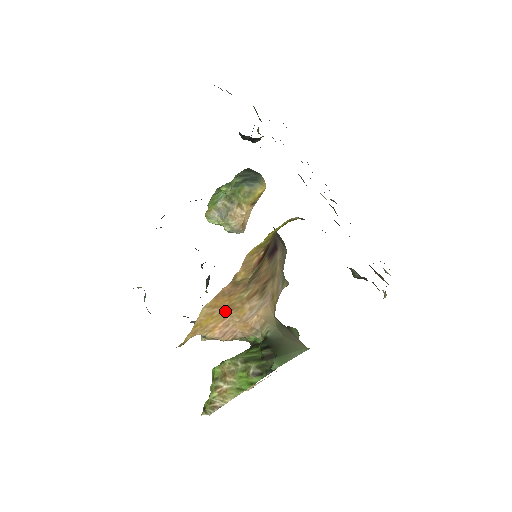
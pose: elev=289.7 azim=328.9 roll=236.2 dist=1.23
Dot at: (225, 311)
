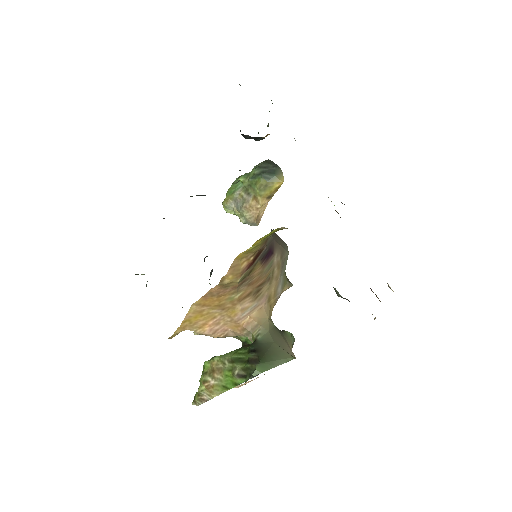
Dot at: (215, 310)
